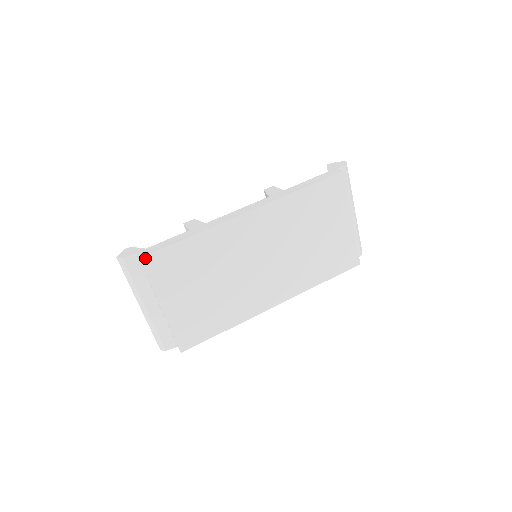
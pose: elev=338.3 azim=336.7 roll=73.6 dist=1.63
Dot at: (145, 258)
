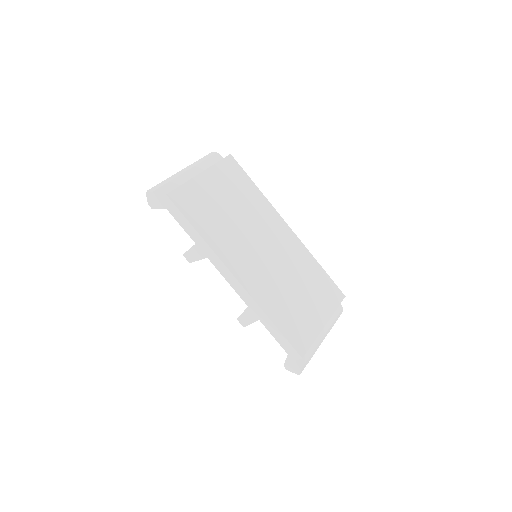
Dot at: (232, 158)
